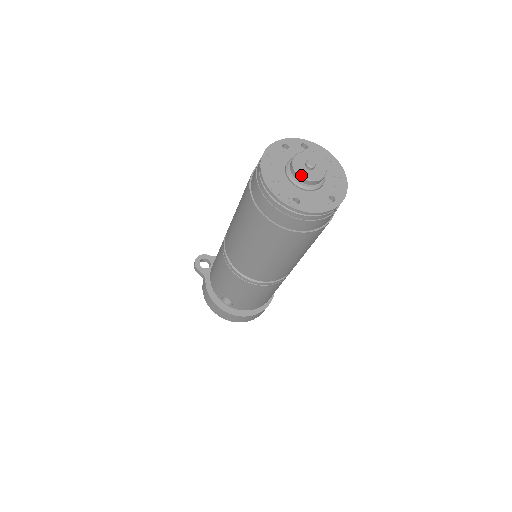
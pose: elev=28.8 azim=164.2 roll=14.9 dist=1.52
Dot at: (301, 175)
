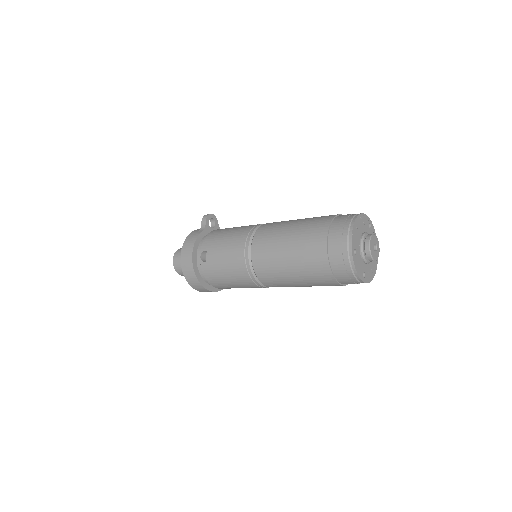
Dot at: (370, 245)
